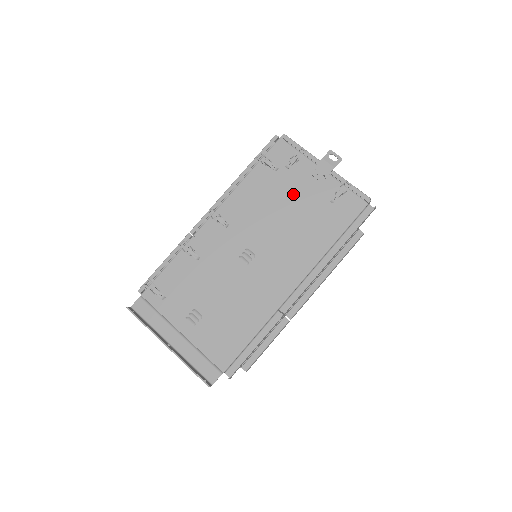
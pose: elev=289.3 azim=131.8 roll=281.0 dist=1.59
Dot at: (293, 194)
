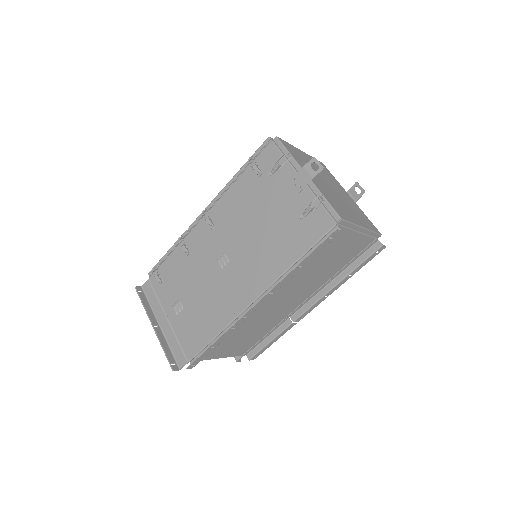
Dot at: (270, 203)
